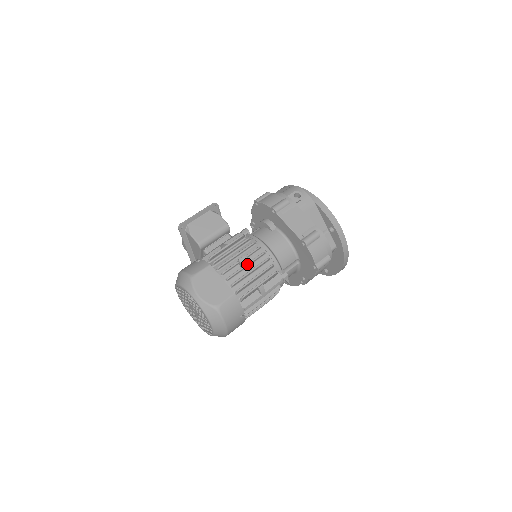
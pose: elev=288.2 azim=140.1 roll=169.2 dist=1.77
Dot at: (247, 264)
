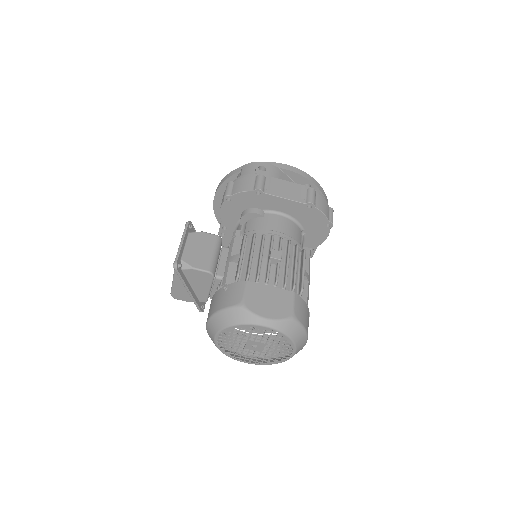
Dot at: (281, 256)
